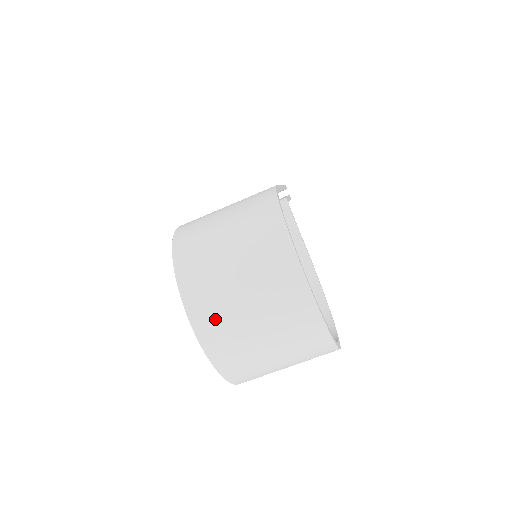
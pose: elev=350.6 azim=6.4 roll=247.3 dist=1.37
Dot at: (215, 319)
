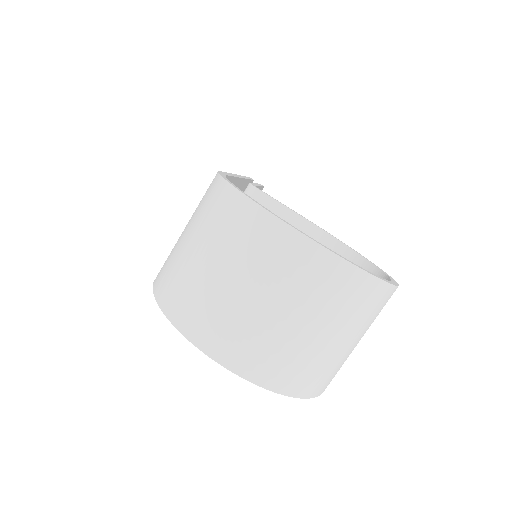
Dot at: (239, 341)
